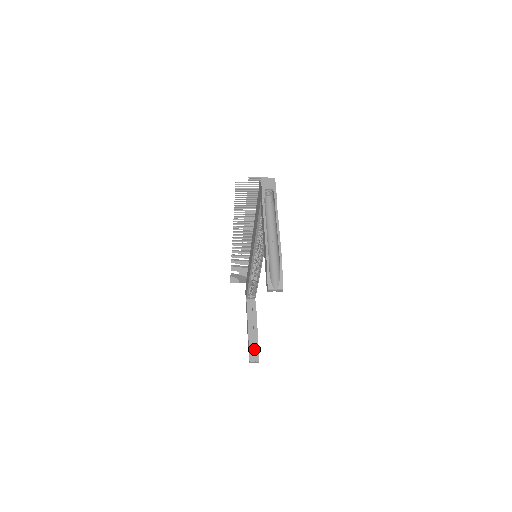
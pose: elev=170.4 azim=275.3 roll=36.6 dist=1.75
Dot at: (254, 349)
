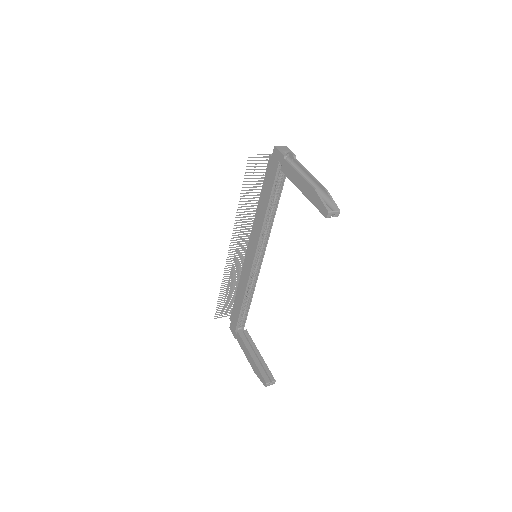
Dot at: (265, 372)
